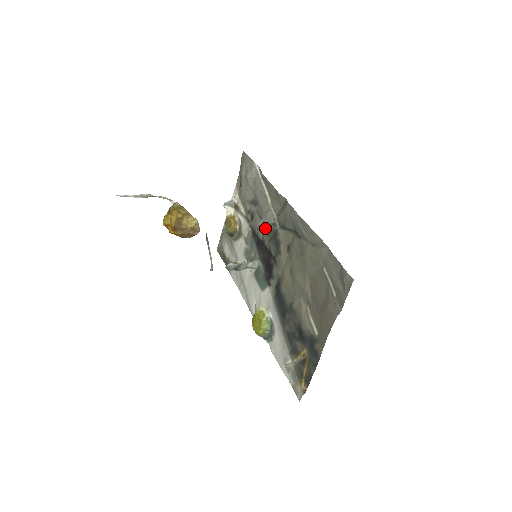
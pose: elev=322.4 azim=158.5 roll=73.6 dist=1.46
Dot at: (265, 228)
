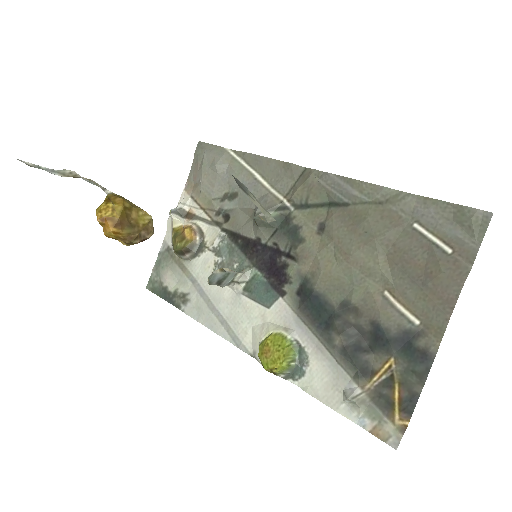
Dot at: occluded
